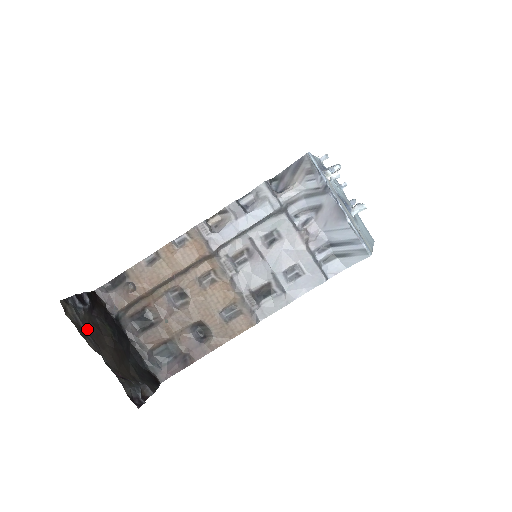
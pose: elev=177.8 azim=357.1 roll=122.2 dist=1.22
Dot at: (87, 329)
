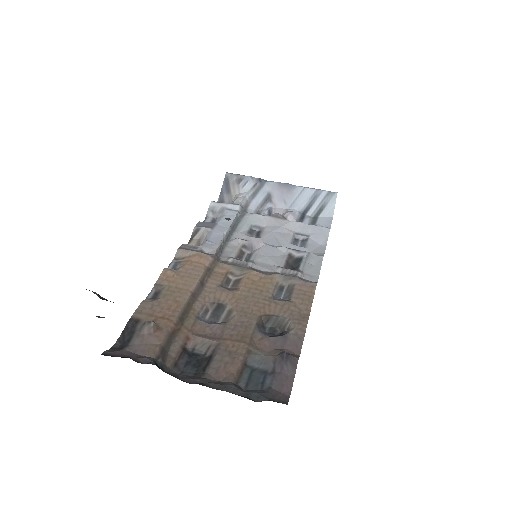
Dot at: occluded
